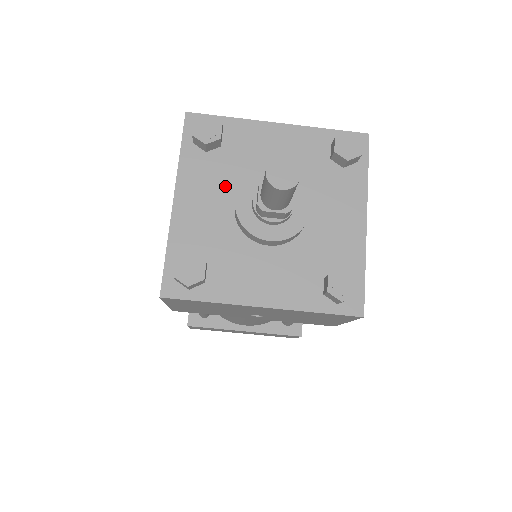
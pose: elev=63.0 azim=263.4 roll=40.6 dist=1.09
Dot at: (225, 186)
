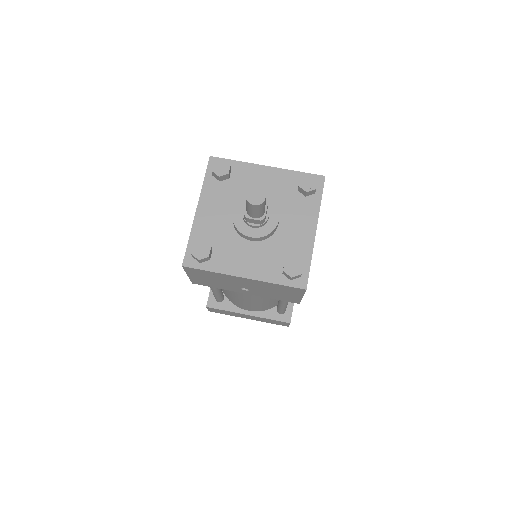
Dot at: (229, 203)
